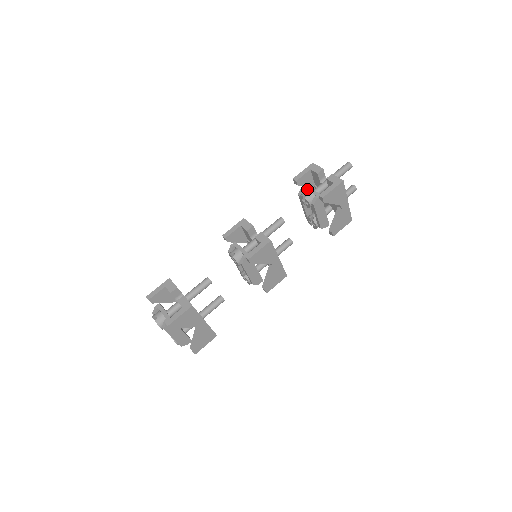
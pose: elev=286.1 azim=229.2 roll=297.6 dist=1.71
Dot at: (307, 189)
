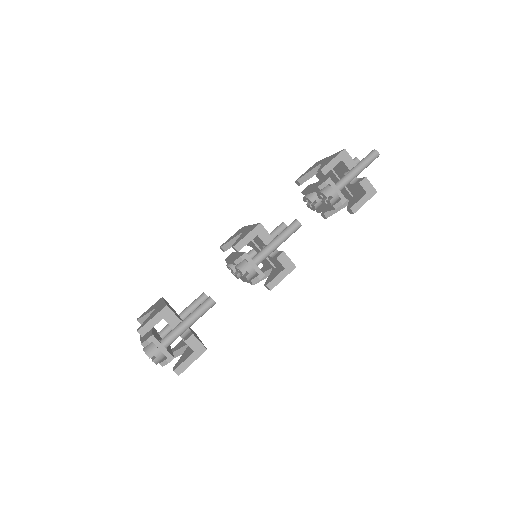
Dot at: (332, 186)
